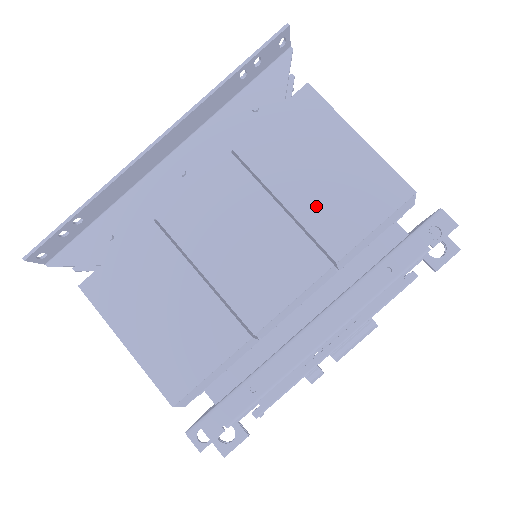
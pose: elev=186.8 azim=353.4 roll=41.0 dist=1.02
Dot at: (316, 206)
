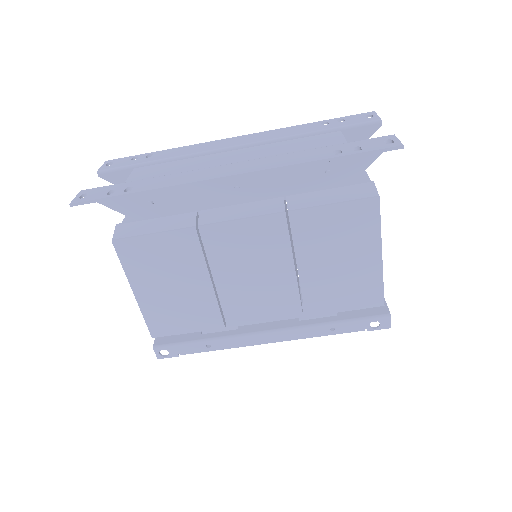
Dot at: (318, 281)
